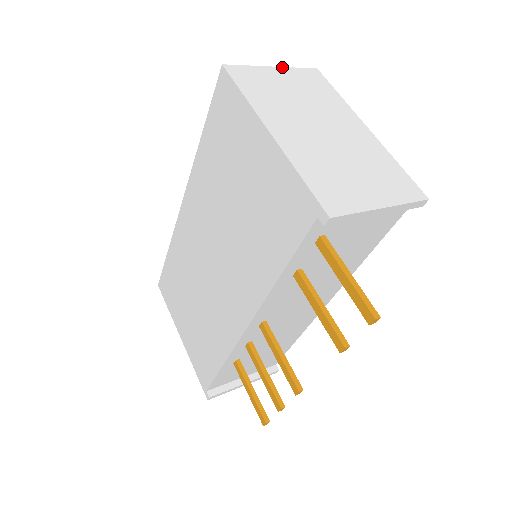
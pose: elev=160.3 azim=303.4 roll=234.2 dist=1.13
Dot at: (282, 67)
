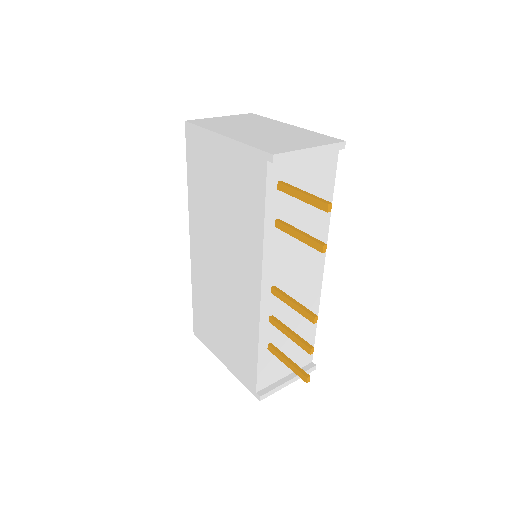
Dot at: (226, 116)
